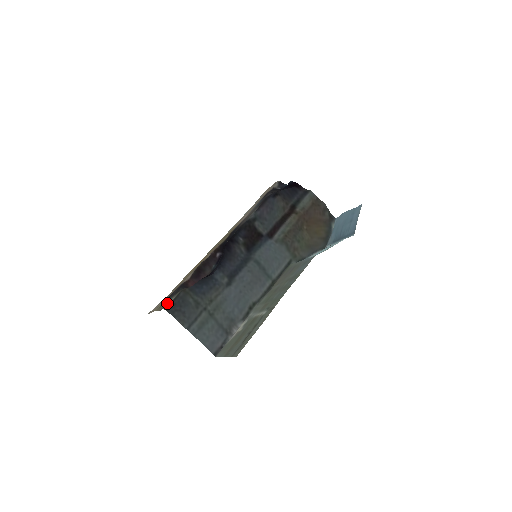
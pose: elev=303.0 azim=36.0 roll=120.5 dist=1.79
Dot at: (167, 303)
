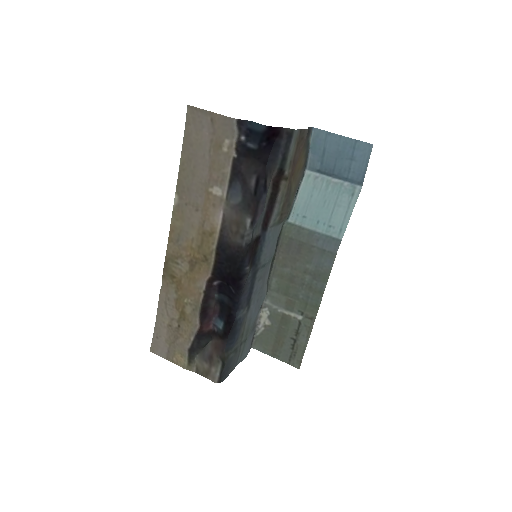
Dot at: (213, 375)
